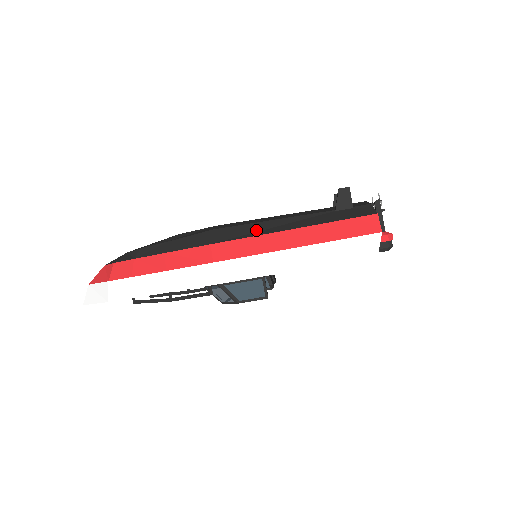
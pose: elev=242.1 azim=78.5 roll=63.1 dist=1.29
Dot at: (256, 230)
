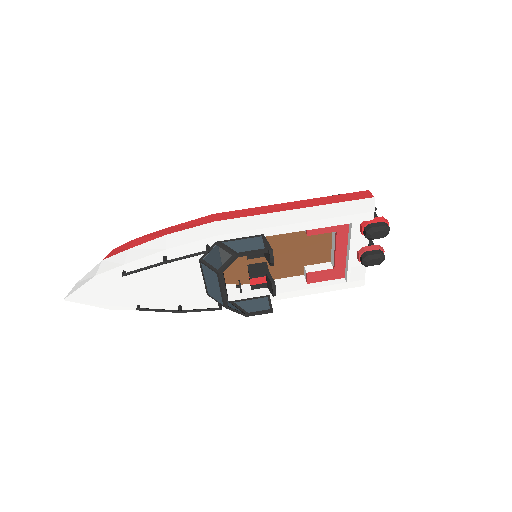
Dot at: occluded
